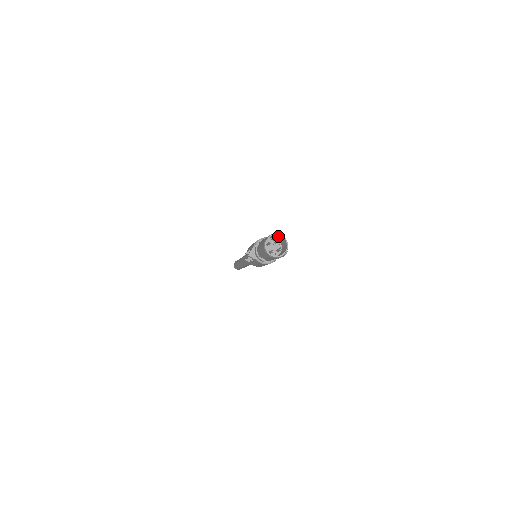
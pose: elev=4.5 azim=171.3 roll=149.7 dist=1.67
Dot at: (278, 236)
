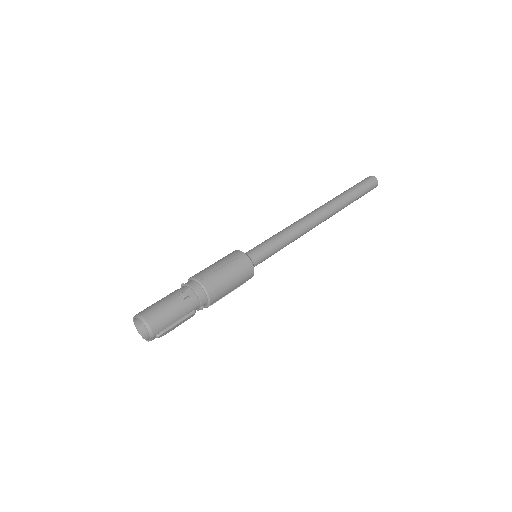
Dot at: (148, 316)
